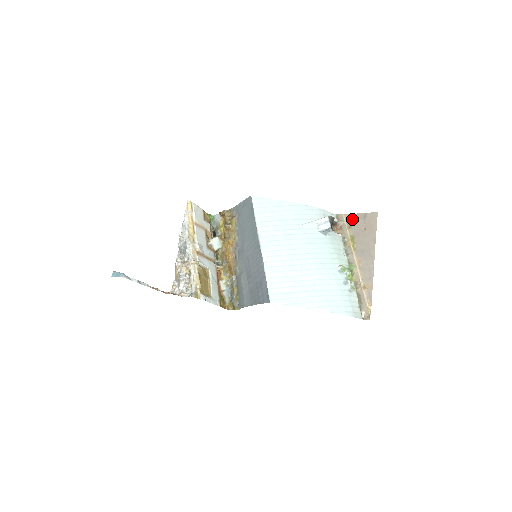
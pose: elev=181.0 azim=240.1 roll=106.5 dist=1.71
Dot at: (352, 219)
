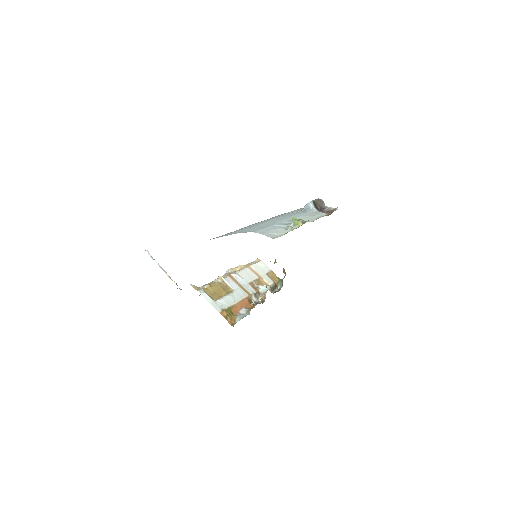
Dot at: occluded
